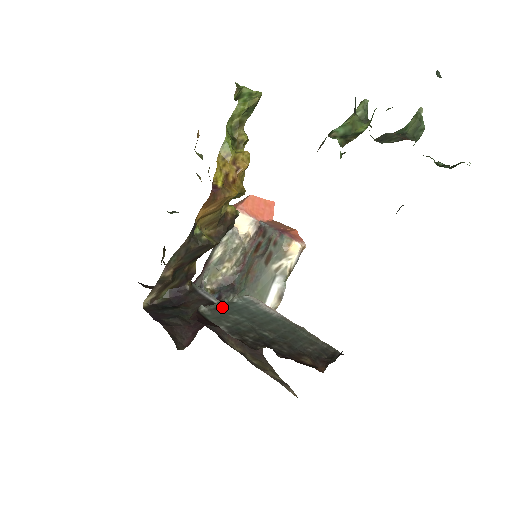
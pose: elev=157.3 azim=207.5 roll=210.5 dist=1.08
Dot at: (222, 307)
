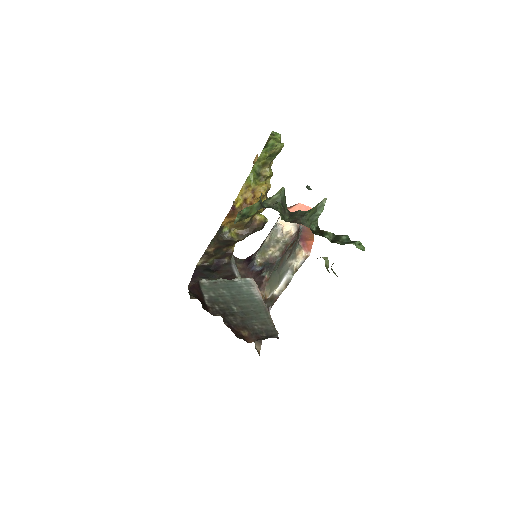
Dot at: (221, 283)
